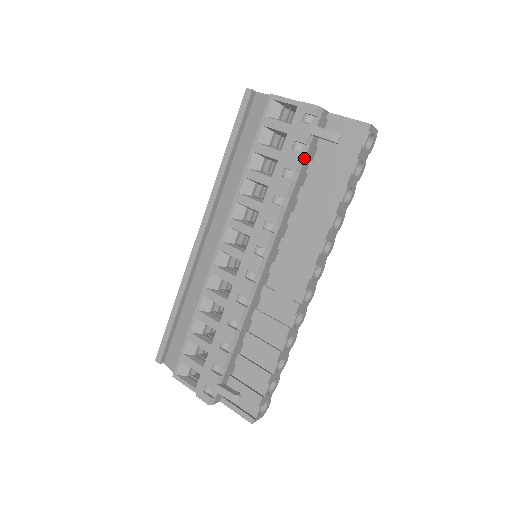
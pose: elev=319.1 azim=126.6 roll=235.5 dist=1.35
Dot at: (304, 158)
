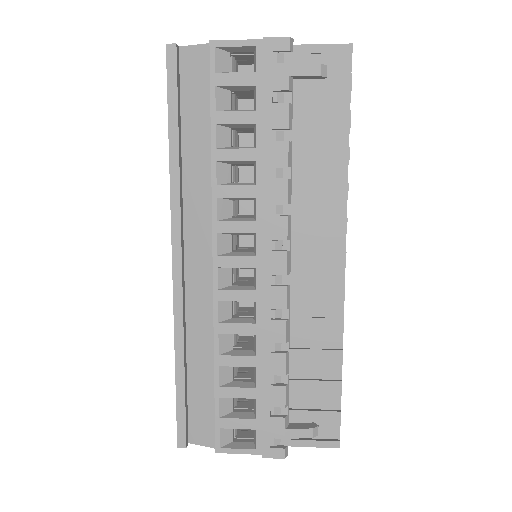
Dot at: (291, 109)
